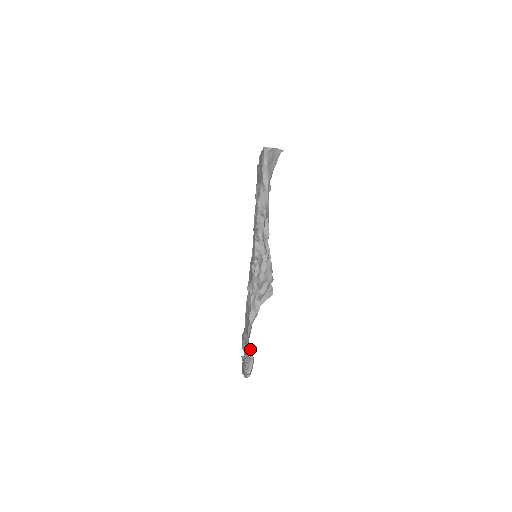
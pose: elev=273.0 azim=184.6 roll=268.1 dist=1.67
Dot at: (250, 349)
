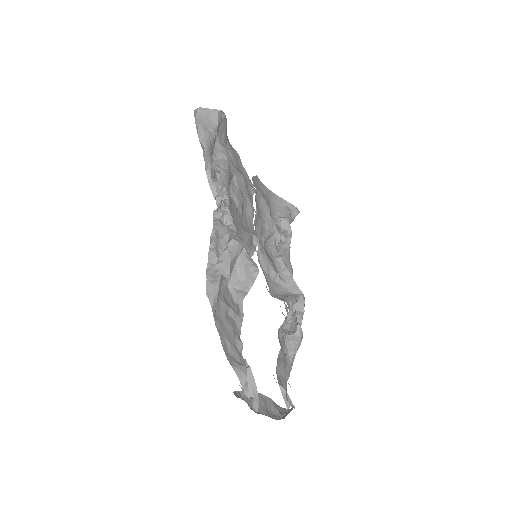
Dot at: (245, 359)
